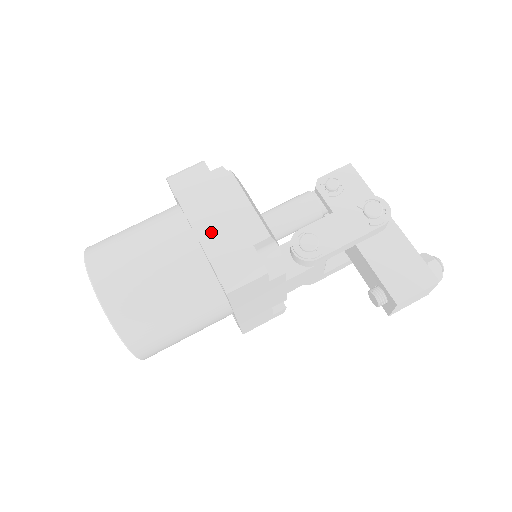
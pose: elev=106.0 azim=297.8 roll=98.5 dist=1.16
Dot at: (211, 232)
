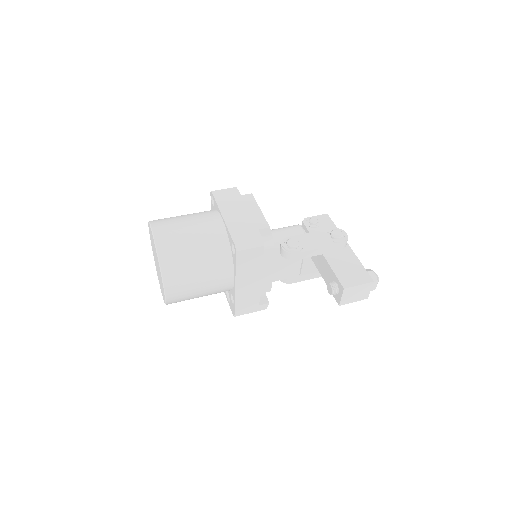
Dot at: (233, 219)
